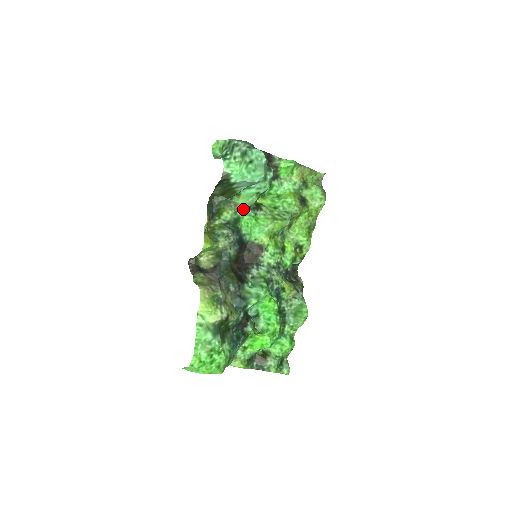
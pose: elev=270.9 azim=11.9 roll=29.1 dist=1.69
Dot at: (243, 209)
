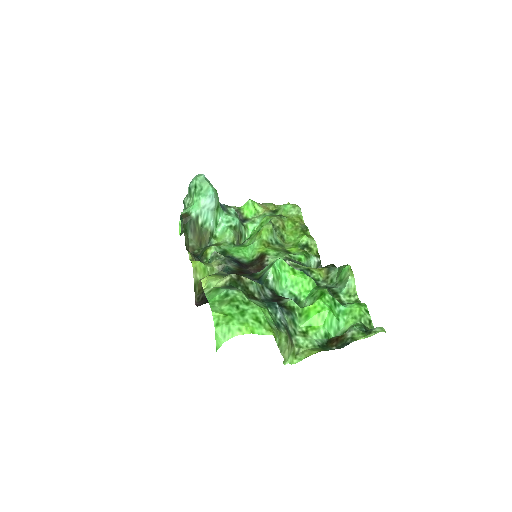
Dot at: (226, 245)
